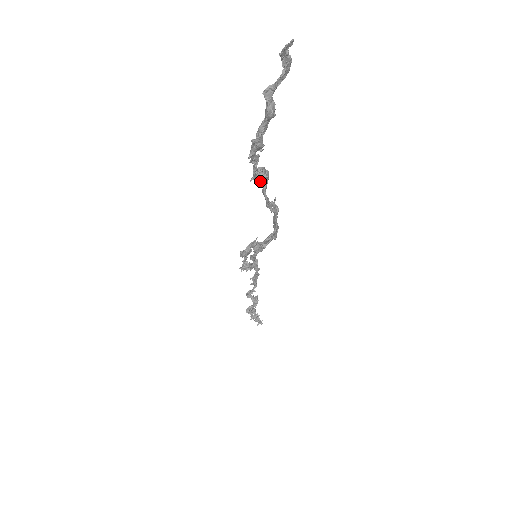
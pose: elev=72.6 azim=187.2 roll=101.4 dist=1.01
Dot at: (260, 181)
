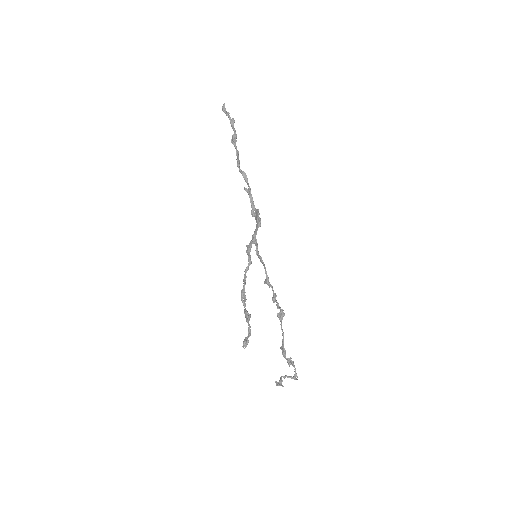
Dot at: (239, 168)
